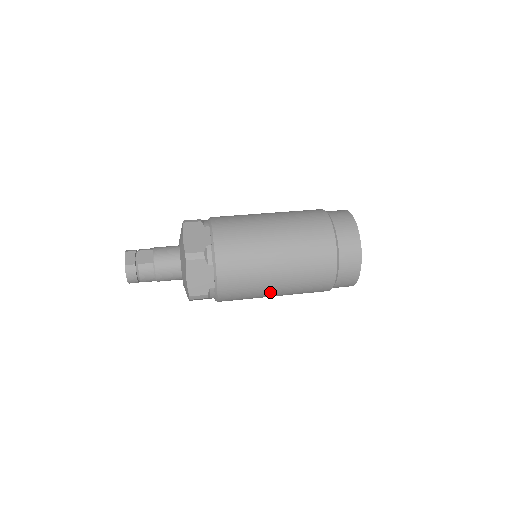
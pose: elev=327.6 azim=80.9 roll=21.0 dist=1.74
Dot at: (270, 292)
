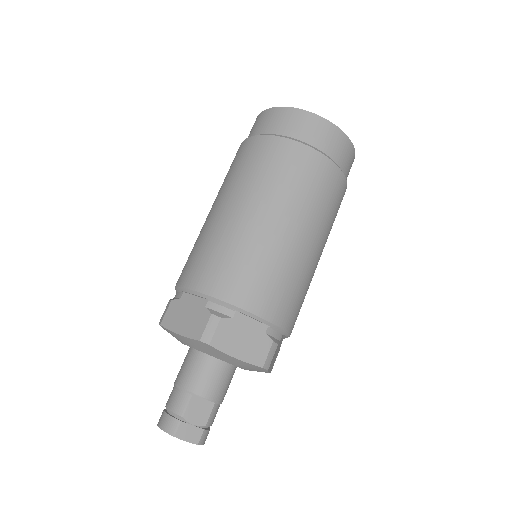
Dot at: occluded
